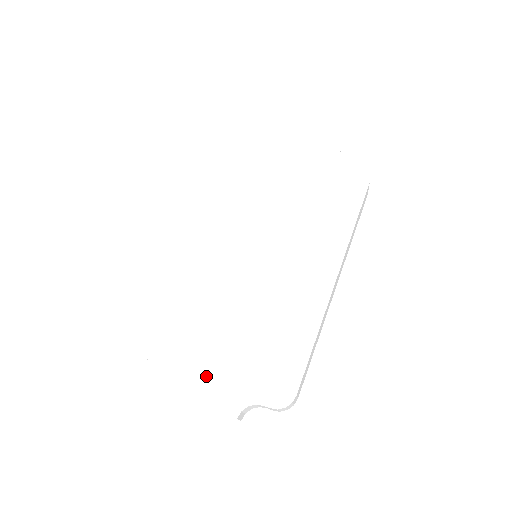
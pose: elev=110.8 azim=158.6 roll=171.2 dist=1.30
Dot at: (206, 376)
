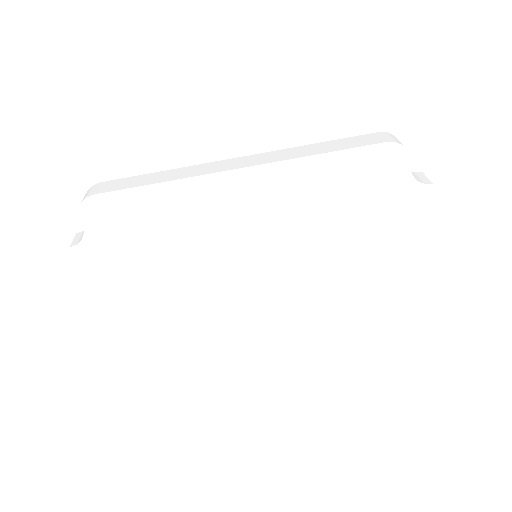
Dot at: (115, 283)
